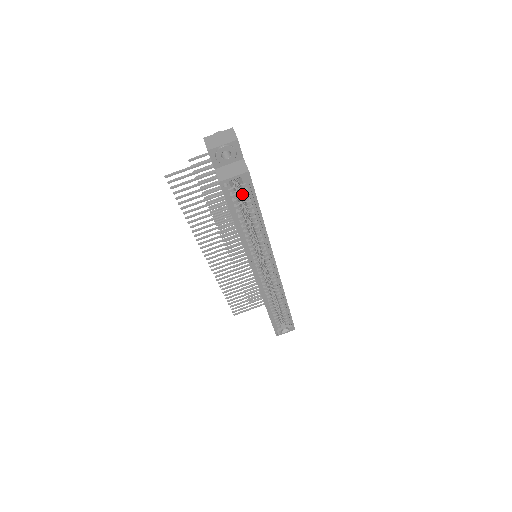
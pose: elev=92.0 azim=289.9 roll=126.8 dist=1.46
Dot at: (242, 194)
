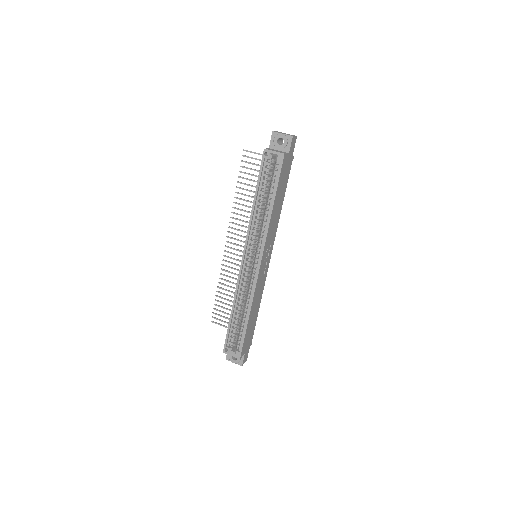
Dot at: (273, 175)
